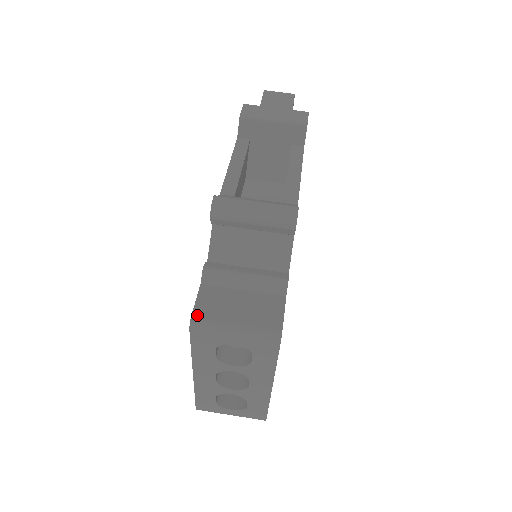
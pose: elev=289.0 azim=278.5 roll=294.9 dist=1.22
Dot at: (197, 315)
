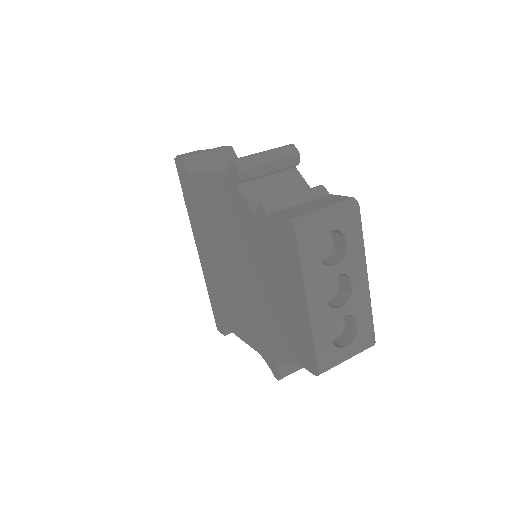
Dot at: (291, 218)
